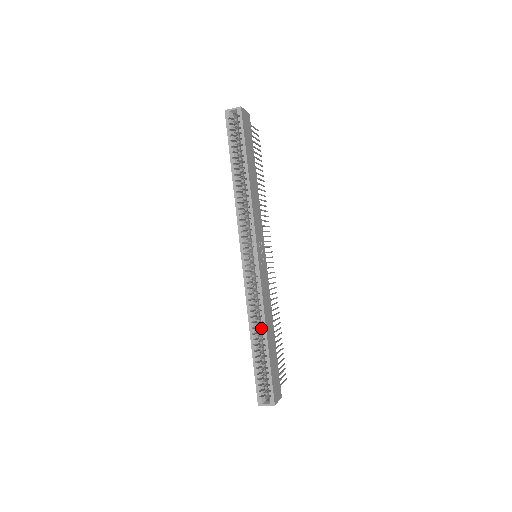
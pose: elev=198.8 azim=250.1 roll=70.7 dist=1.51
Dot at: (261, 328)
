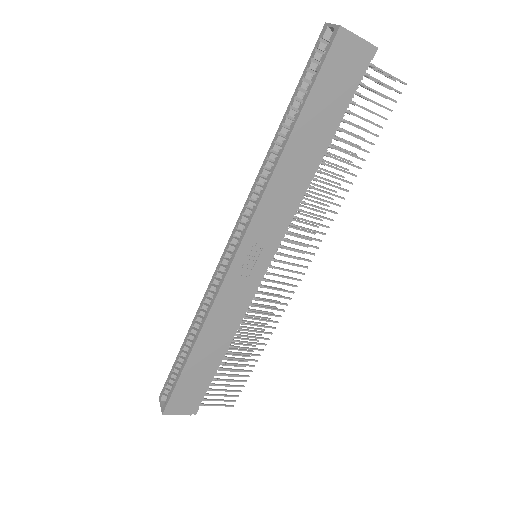
Dot at: (196, 335)
